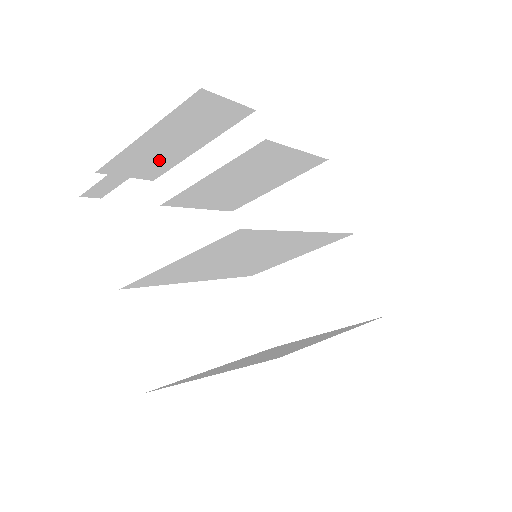
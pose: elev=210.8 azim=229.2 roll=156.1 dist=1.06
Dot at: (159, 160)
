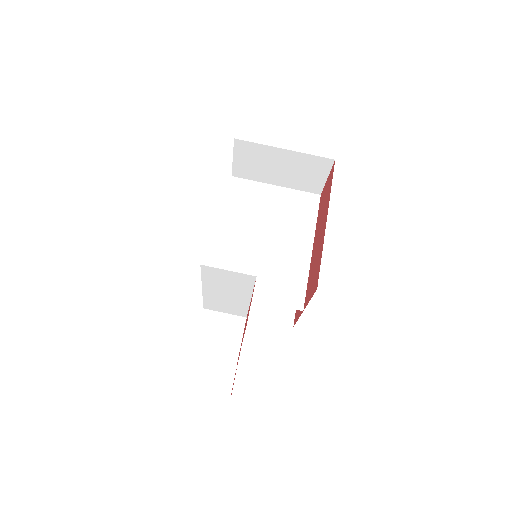
Dot at: occluded
